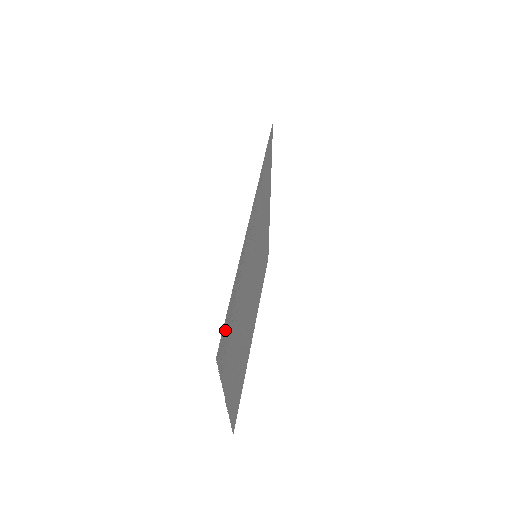
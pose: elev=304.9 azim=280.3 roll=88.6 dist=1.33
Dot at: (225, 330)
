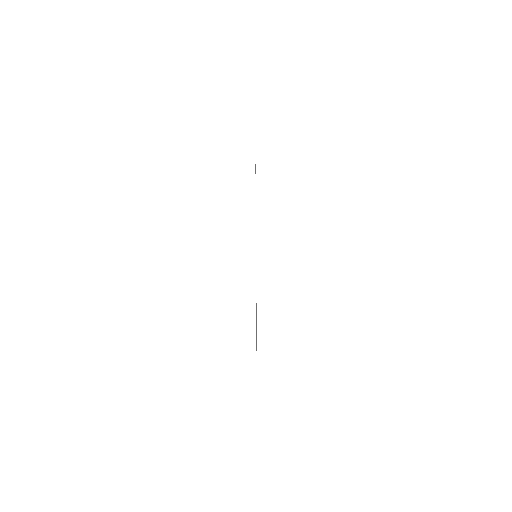
Dot at: occluded
